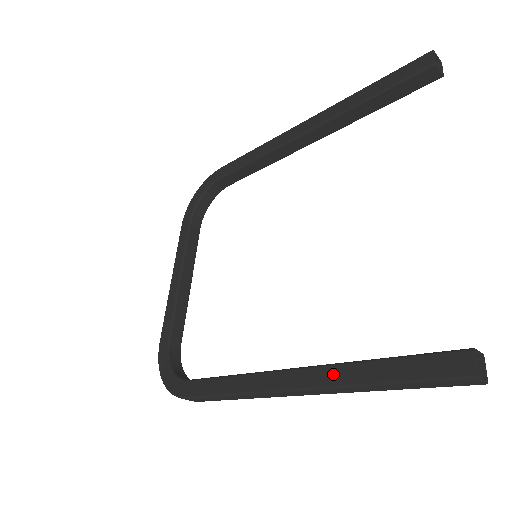
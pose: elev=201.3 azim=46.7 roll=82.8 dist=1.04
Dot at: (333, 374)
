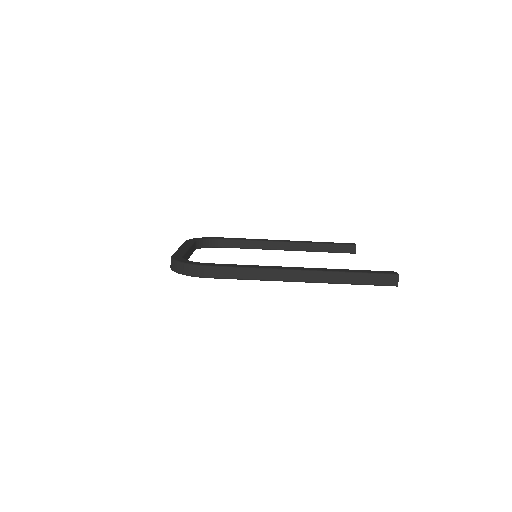
Dot at: (328, 269)
